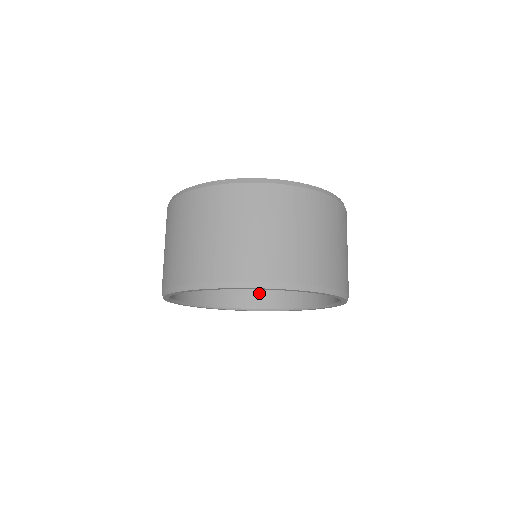
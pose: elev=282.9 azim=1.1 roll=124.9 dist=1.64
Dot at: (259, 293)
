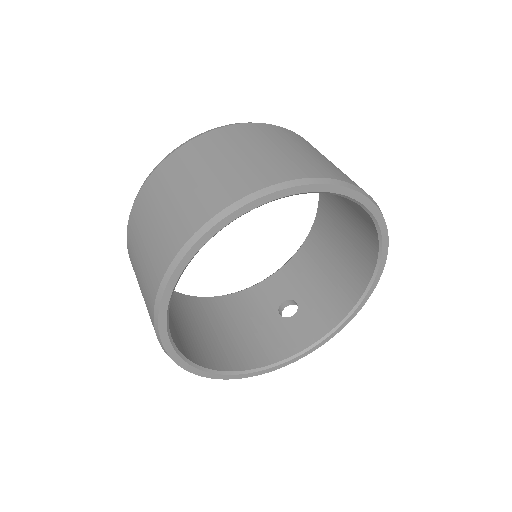
Dot at: (225, 353)
